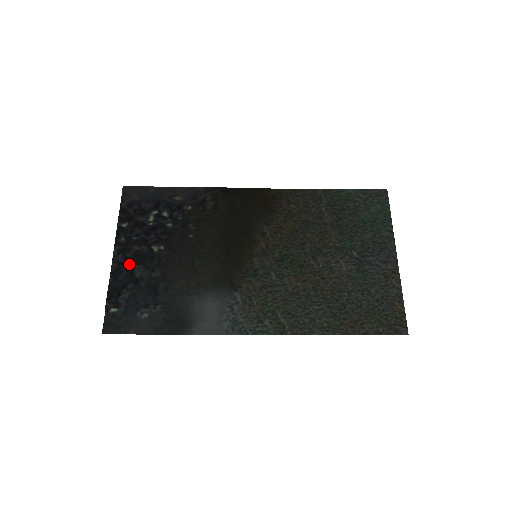
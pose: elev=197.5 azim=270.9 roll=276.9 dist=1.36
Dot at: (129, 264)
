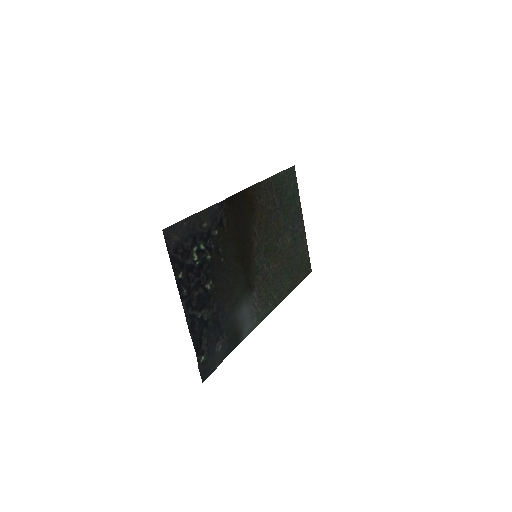
Dot at: (198, 313)
